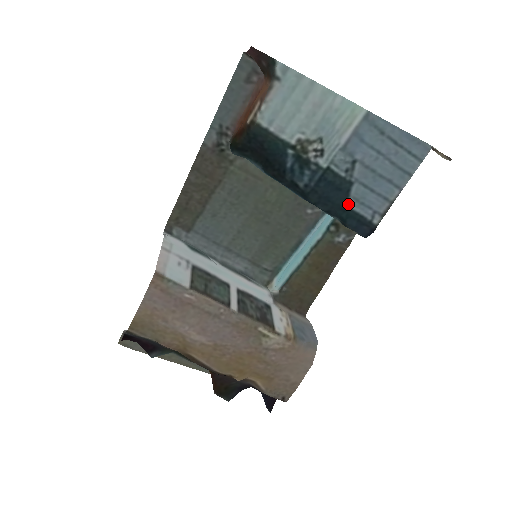
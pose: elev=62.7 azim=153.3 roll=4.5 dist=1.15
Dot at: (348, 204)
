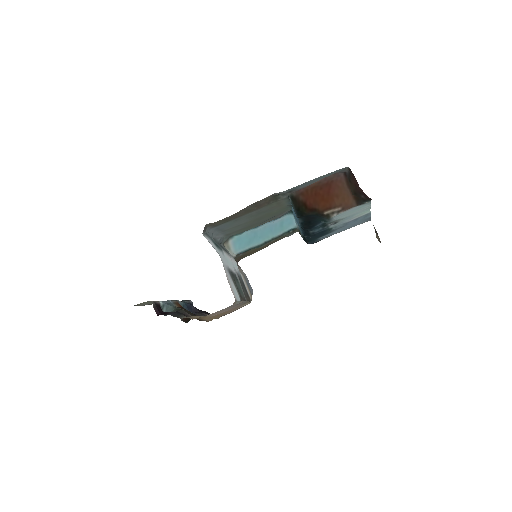
Dot at: occluded
